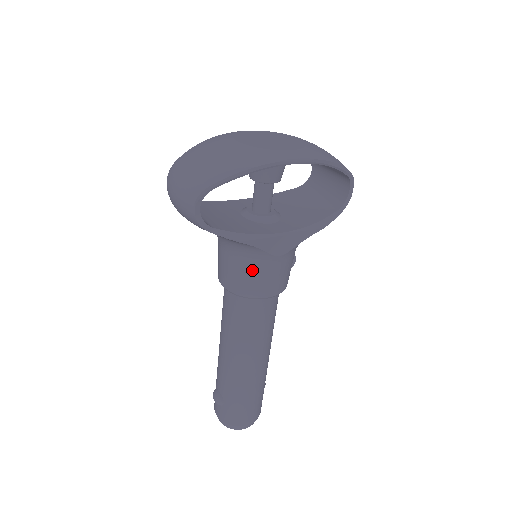
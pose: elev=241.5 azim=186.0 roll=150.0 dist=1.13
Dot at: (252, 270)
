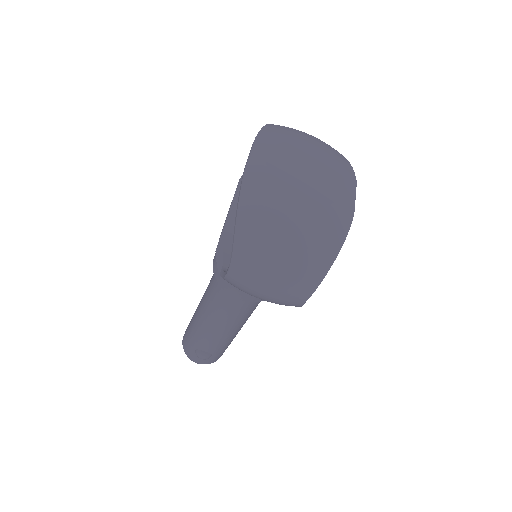
Dot at: occluded
